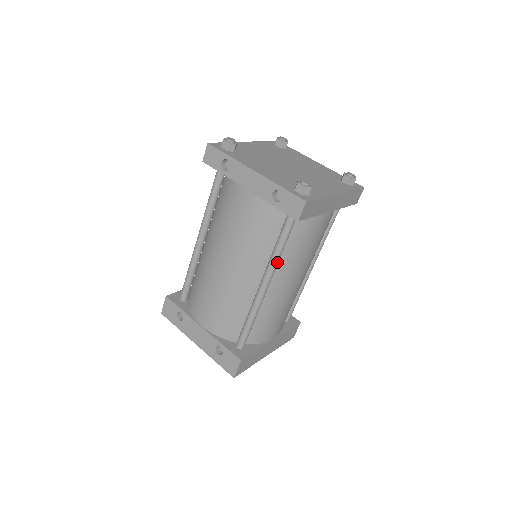
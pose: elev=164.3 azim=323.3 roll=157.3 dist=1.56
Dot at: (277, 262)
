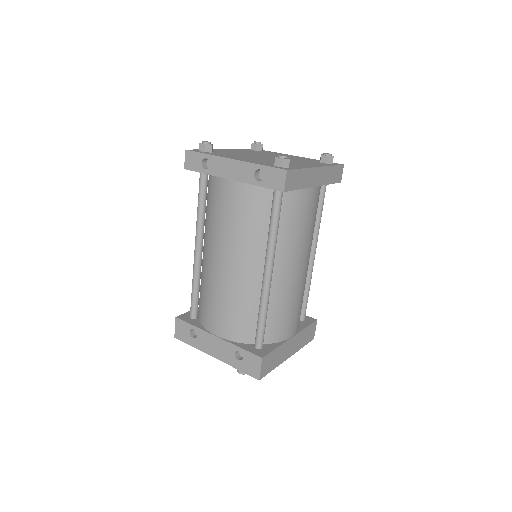
Dot at: (275, 244)
